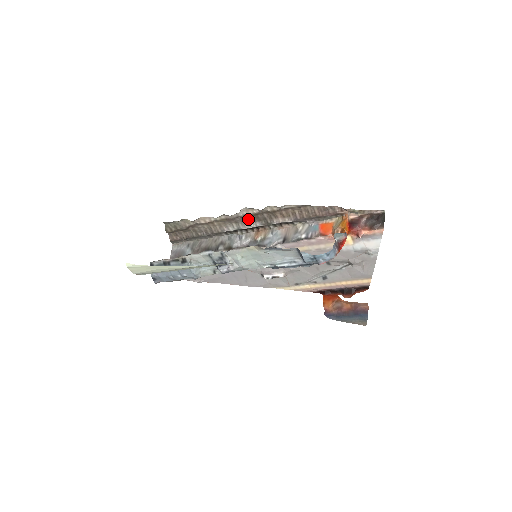
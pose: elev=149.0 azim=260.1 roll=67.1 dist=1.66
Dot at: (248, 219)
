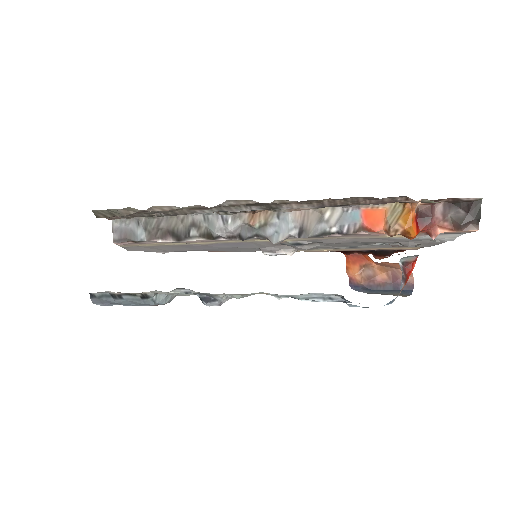
Dot at: occluded
